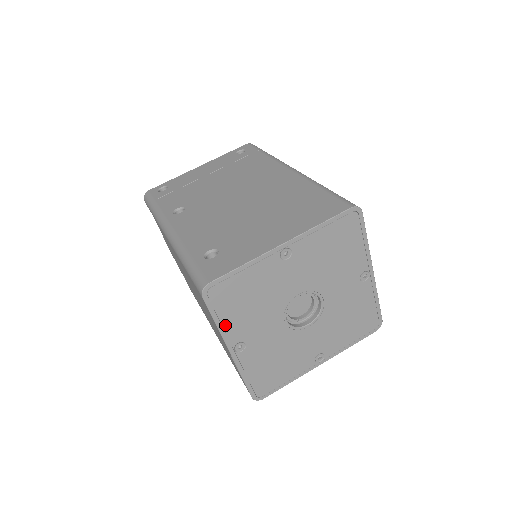
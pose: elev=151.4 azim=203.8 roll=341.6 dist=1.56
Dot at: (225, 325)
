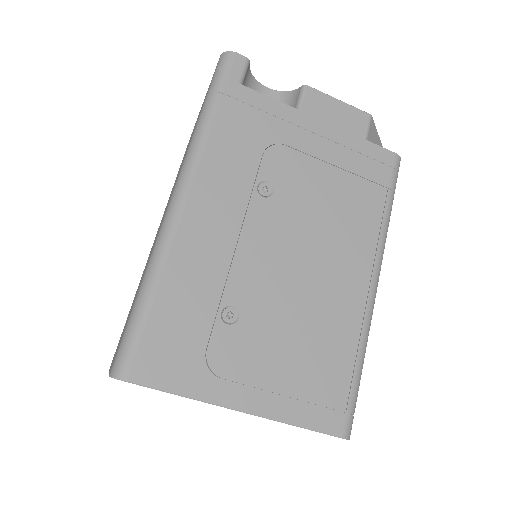
Dot at: occluded
